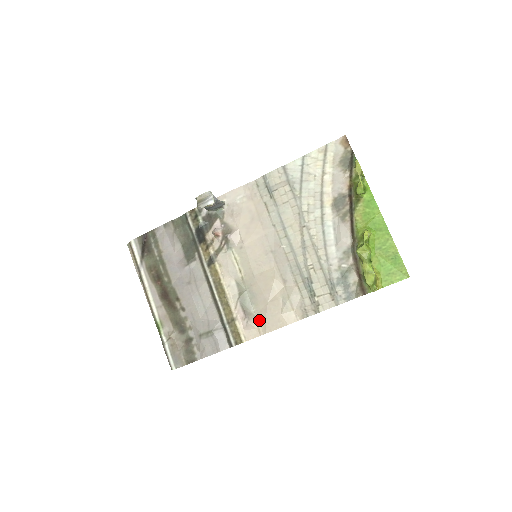
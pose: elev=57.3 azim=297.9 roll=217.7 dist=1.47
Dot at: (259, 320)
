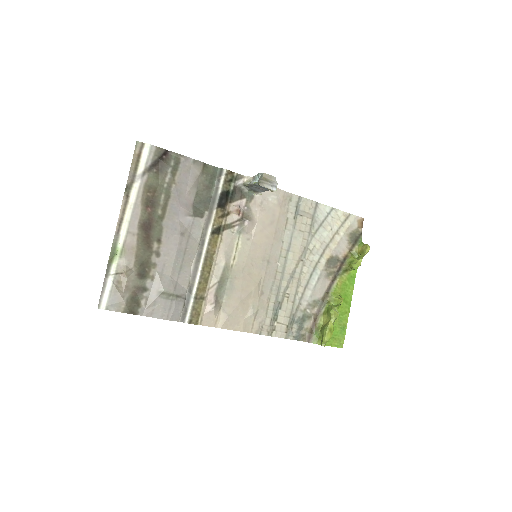
Dot at: (222, 313)
